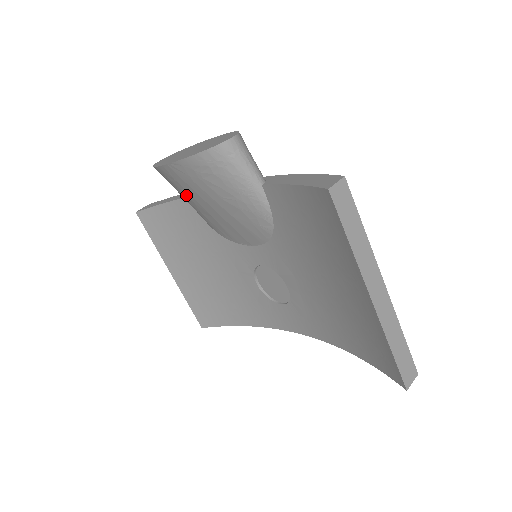
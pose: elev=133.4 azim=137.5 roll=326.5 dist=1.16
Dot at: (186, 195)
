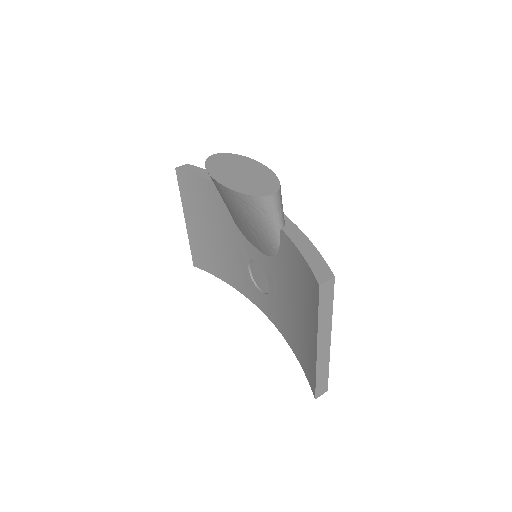
Dot at: (222, 197)
